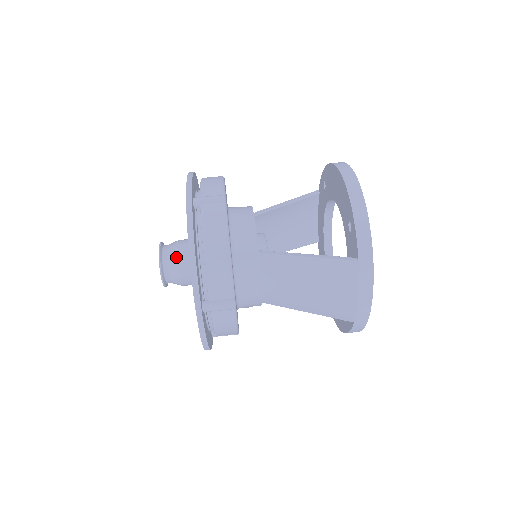
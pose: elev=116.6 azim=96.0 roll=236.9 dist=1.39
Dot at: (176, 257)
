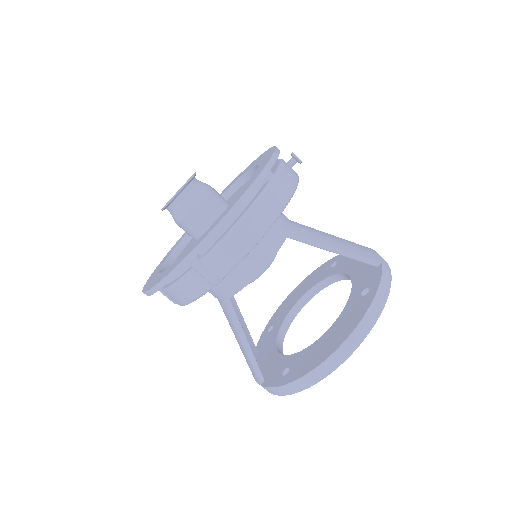
Dot at: (179, 219)
